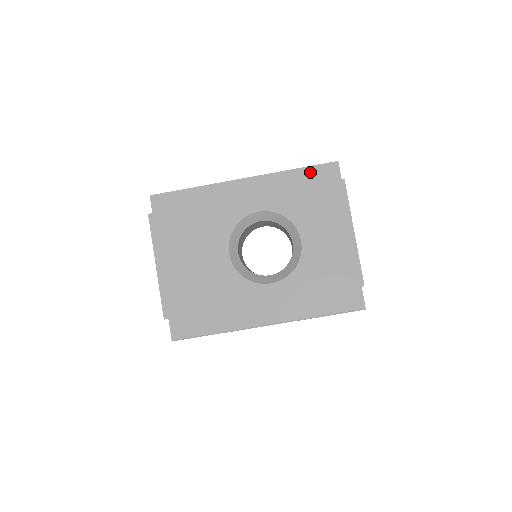
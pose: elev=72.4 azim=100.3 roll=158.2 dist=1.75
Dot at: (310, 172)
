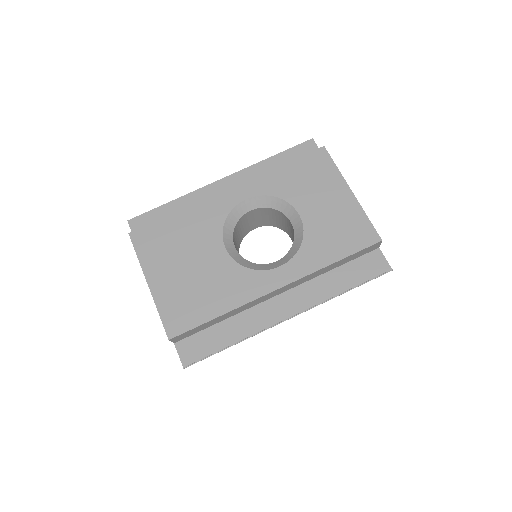
Dot at: (288, 155)
